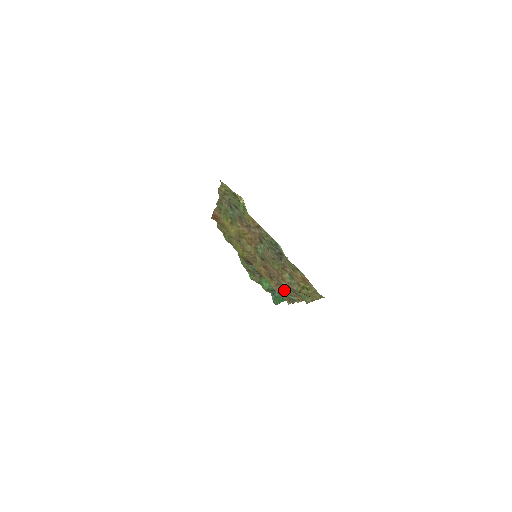
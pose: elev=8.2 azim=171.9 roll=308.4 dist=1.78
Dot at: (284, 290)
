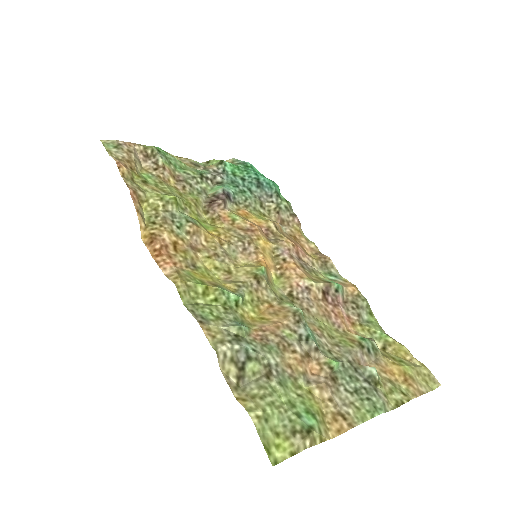
Dot at: (316, 271)
